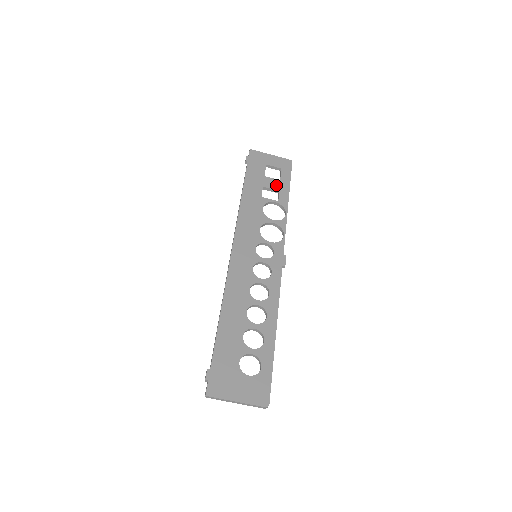
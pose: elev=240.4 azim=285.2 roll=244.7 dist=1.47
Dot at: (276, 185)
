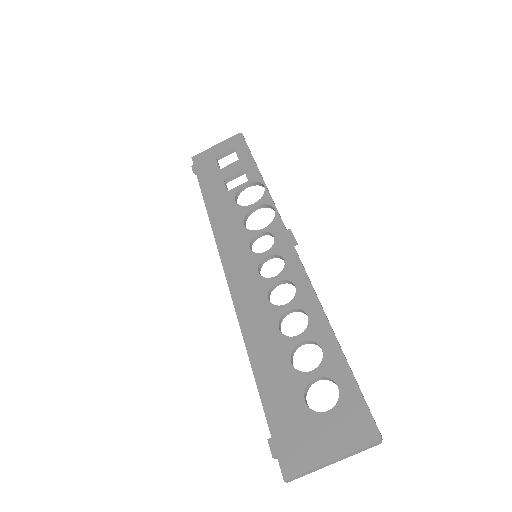
Dot at: (237, 168)
